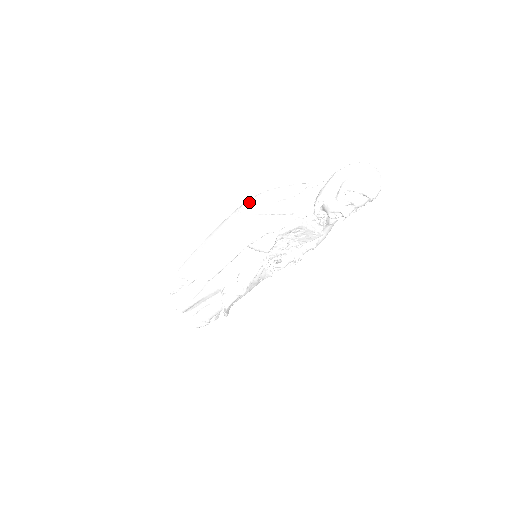
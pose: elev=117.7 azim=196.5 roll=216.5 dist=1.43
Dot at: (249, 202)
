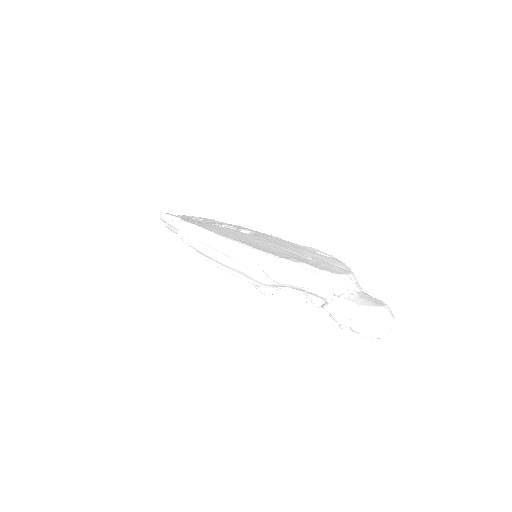
Dot at: (271, 262)
